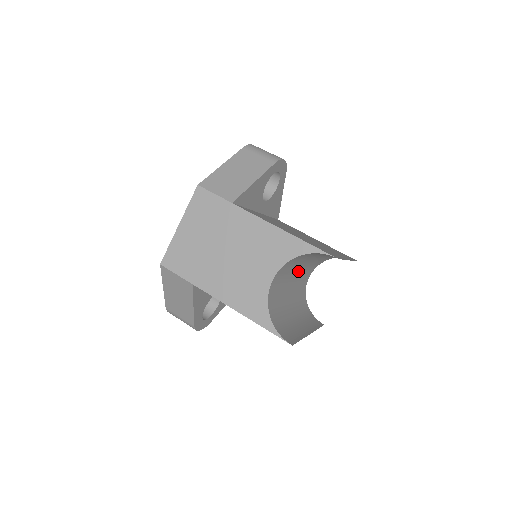
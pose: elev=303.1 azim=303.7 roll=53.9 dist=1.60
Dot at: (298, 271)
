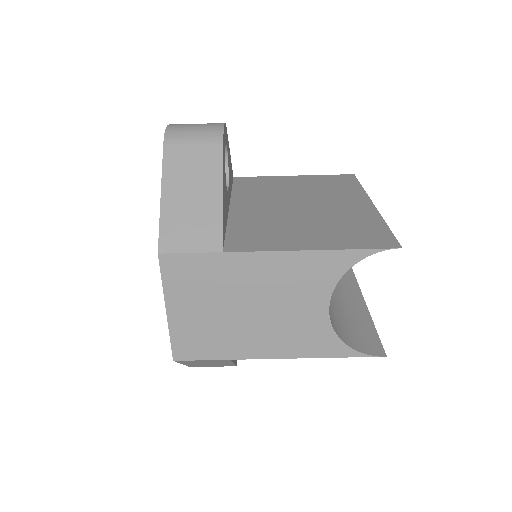
Dot at: occluded
